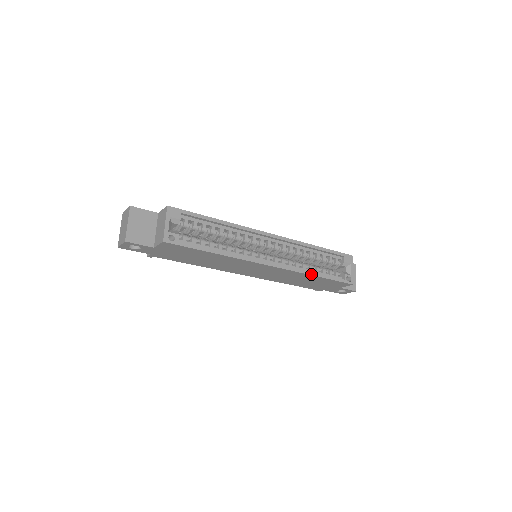
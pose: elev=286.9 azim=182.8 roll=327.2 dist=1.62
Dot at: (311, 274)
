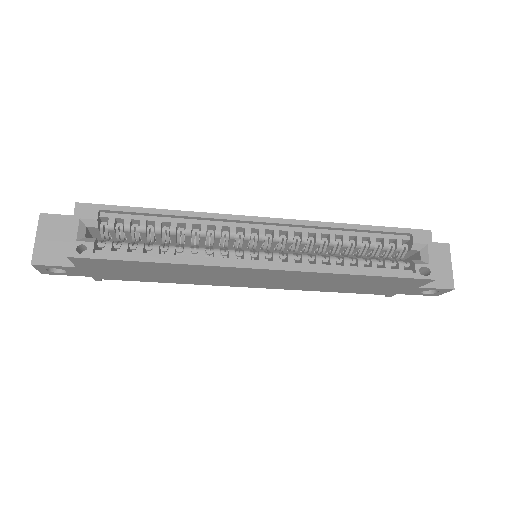
Dot at: (344, 272)
